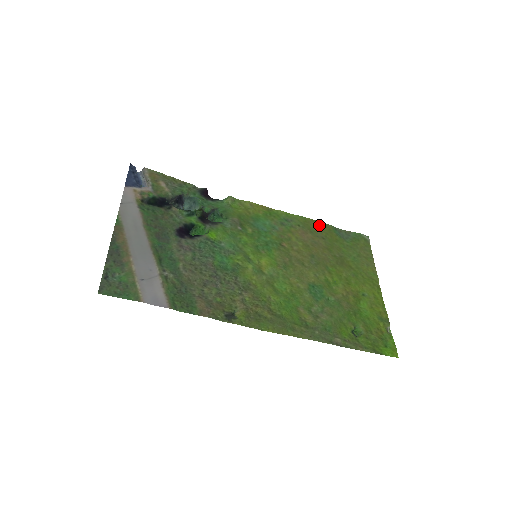
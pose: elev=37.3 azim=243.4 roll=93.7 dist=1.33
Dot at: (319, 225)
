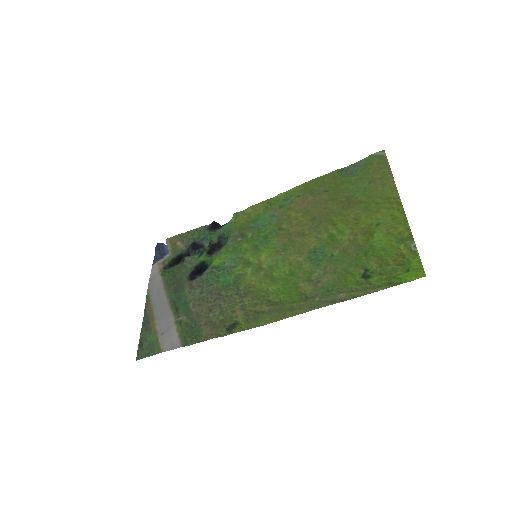
Dot at: (321, 180)
